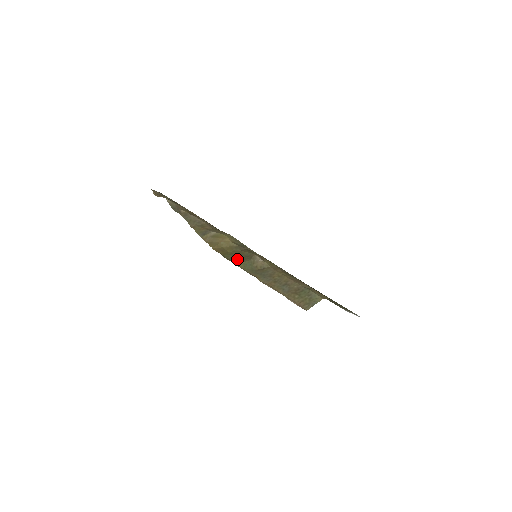
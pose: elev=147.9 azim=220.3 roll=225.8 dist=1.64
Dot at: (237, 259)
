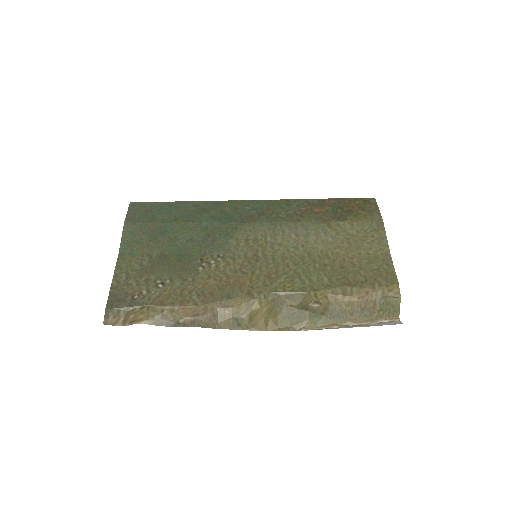
Dot at: (298, 321)
